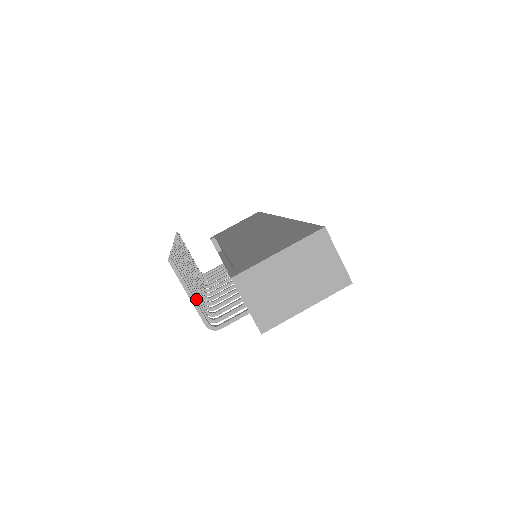
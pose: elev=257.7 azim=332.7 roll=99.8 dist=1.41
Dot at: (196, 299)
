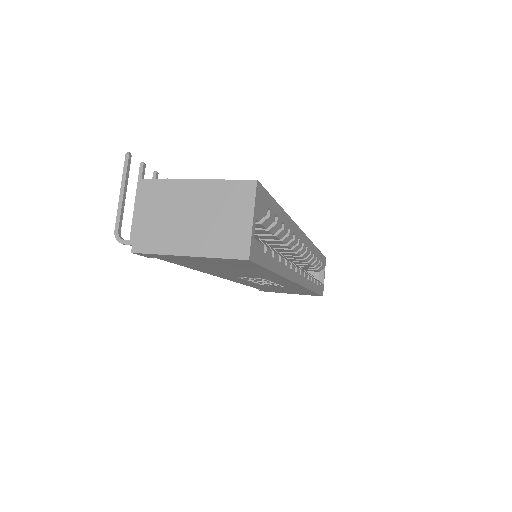
Dot at: (135, 214)
